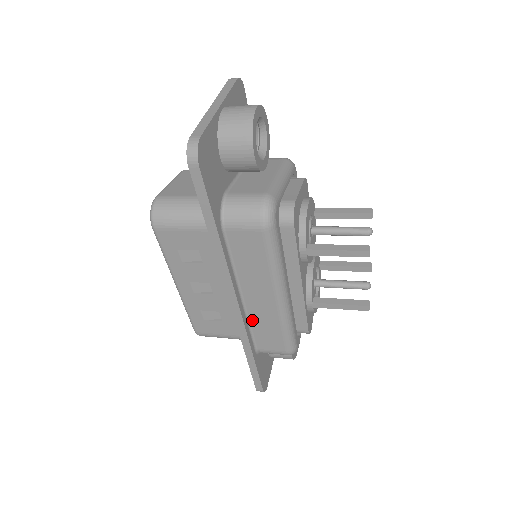
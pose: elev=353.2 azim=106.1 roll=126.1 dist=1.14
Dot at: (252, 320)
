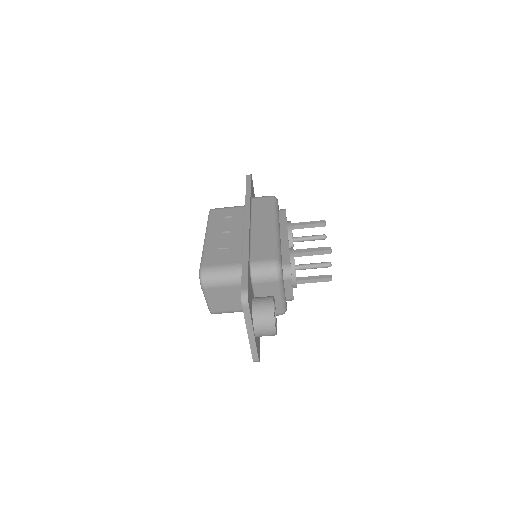
Dot at: (253, 240)
